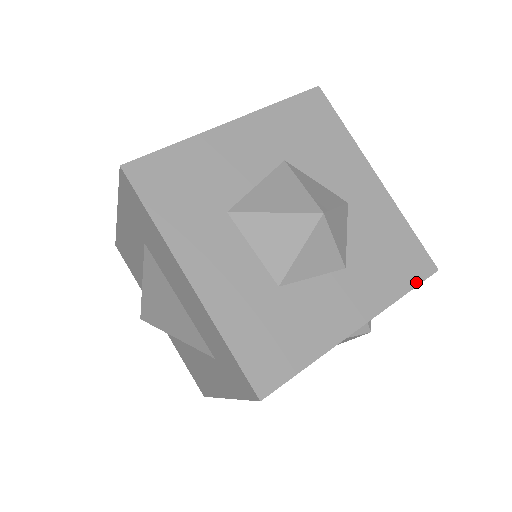
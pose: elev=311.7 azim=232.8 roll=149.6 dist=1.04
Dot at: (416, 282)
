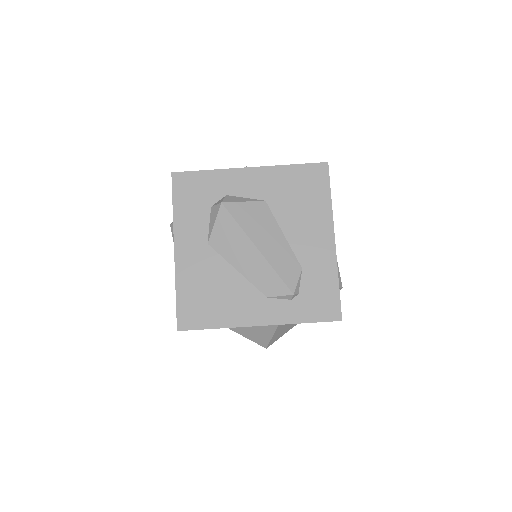
Dot at: occluded
